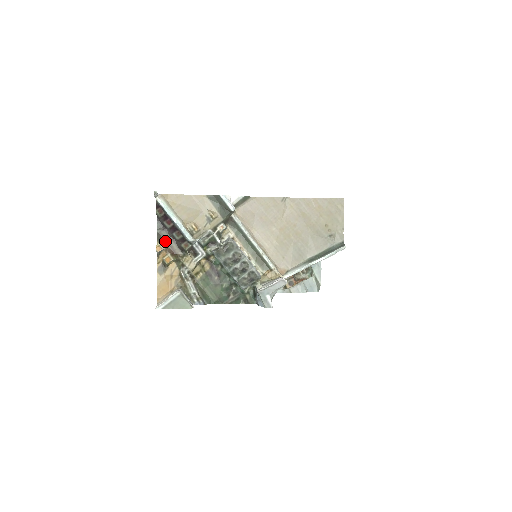
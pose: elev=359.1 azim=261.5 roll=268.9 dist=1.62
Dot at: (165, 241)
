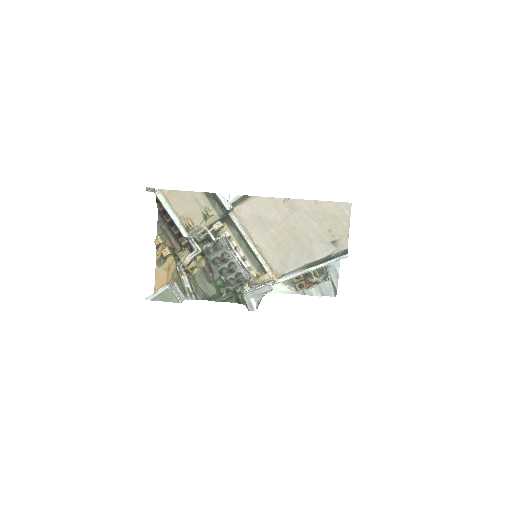
Dot at: (165, 235)
